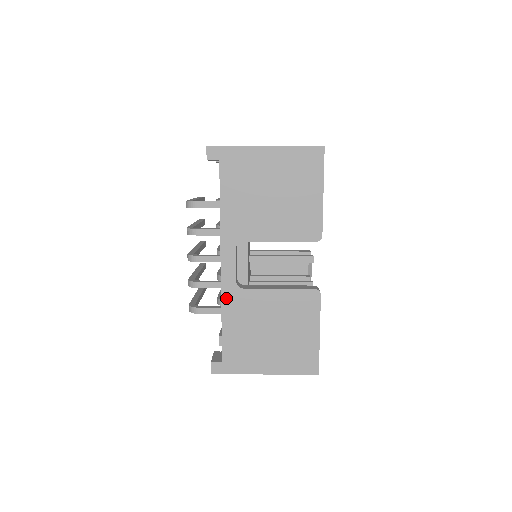
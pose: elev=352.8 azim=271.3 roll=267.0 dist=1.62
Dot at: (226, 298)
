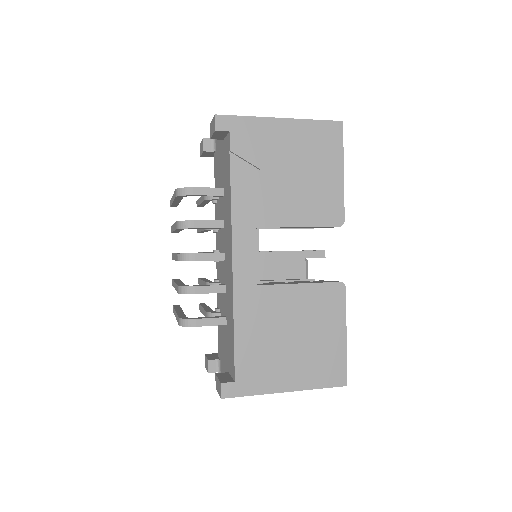
Dot at: (239, 298)
